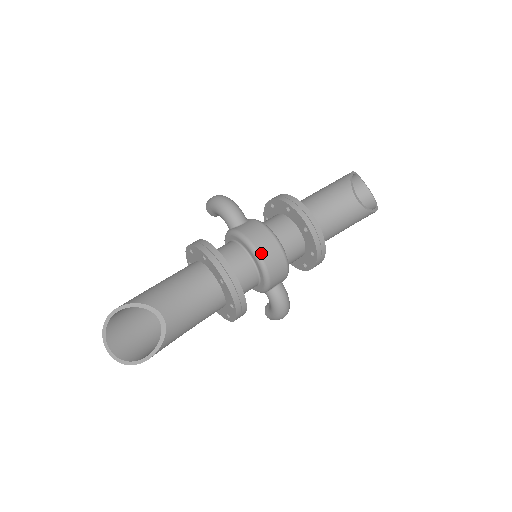
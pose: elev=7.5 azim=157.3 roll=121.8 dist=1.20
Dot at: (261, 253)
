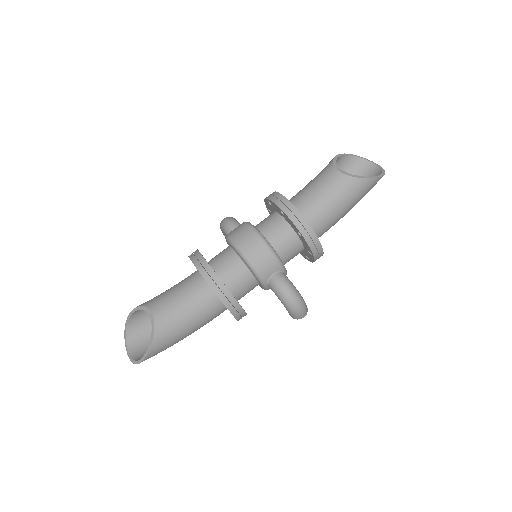
Dot at: (237, 243)
